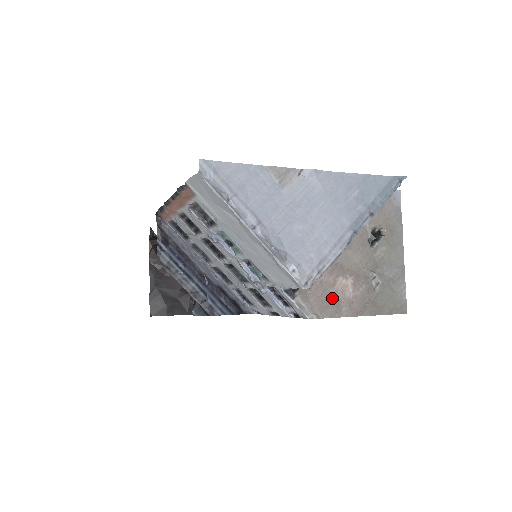
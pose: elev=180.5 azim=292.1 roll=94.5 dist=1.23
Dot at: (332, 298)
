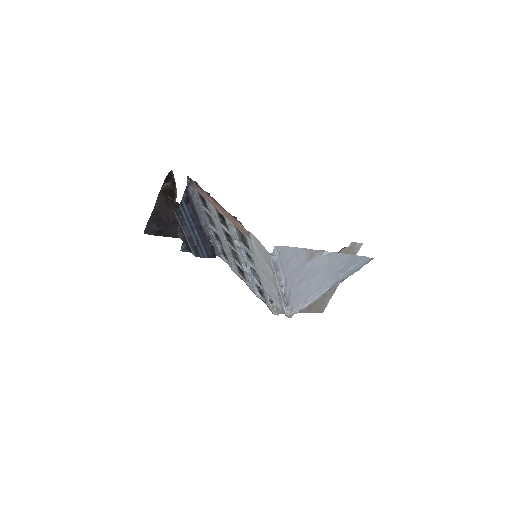
Dot at: occluded
